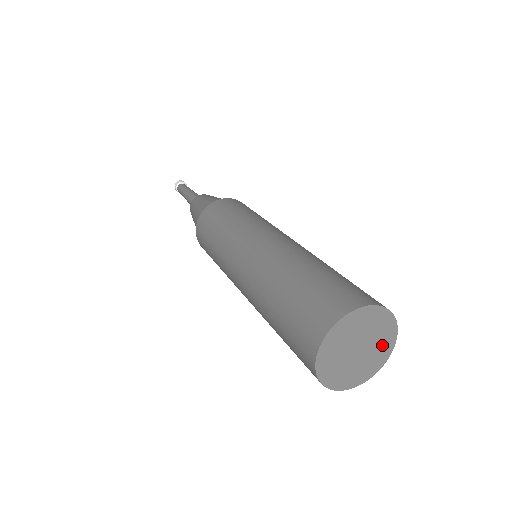
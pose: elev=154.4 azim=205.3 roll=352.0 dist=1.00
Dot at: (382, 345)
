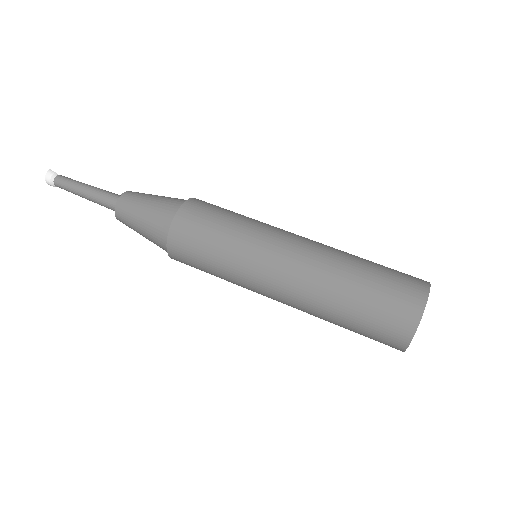
Dot at: occluded
